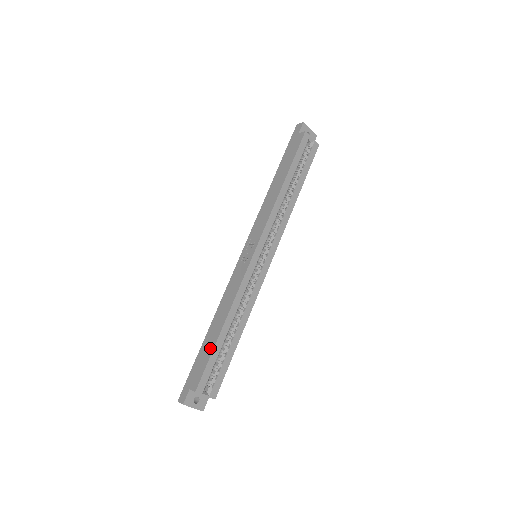
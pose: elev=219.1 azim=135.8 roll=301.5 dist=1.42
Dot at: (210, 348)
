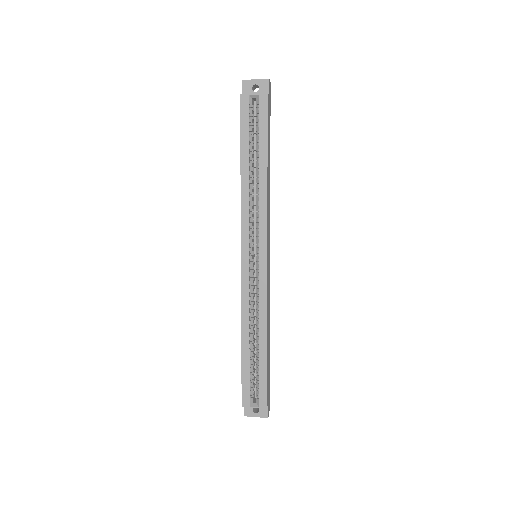
Dot at: (242, 364)
